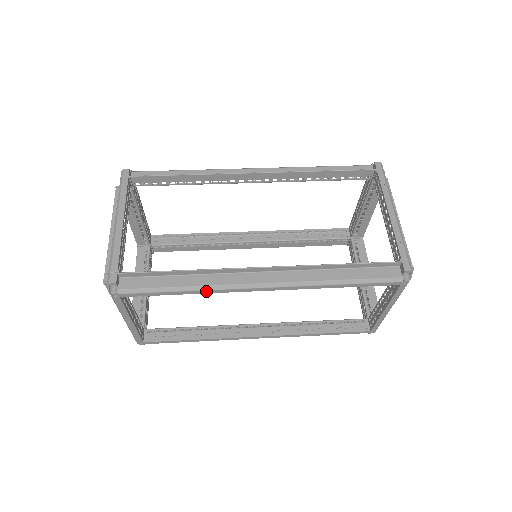
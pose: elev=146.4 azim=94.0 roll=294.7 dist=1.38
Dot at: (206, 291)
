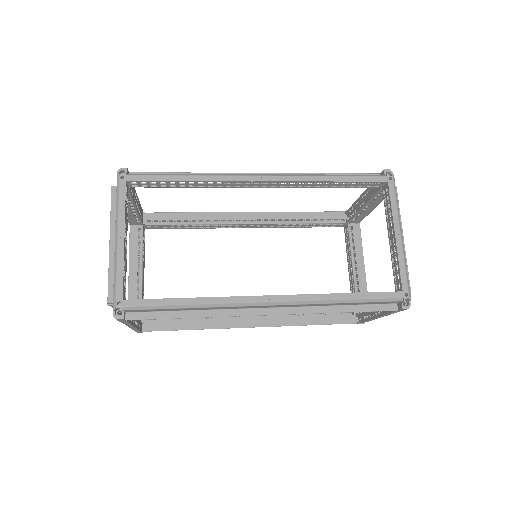
Dot at: (209, 177)
